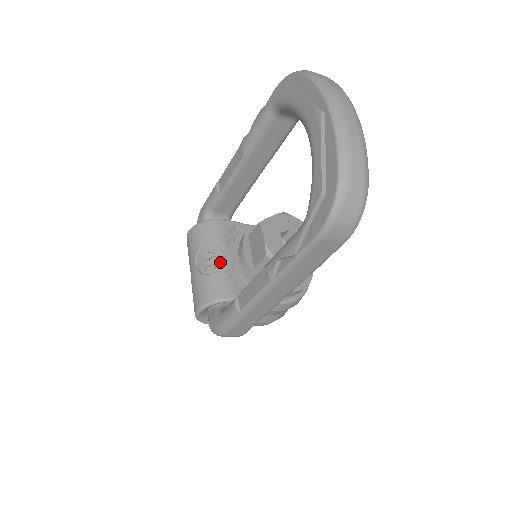
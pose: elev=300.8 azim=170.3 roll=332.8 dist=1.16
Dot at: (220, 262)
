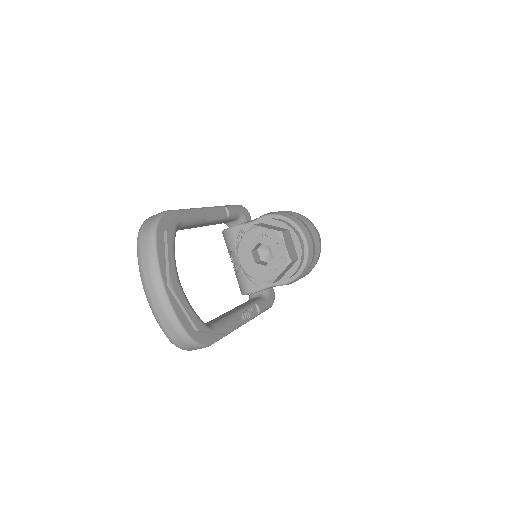
Dot at: (238, 265)
